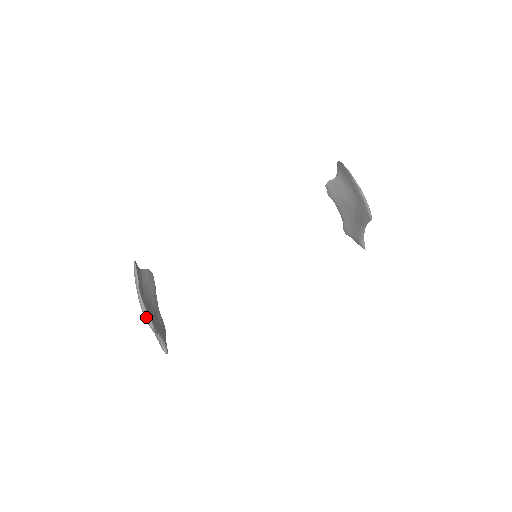
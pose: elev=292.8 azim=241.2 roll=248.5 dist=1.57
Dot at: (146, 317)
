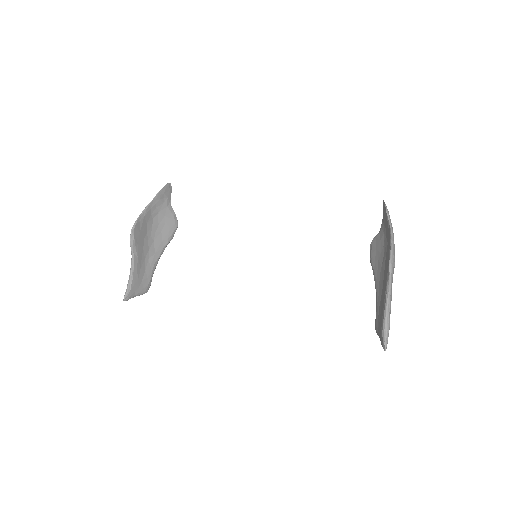
Dot at: (137, 220)
